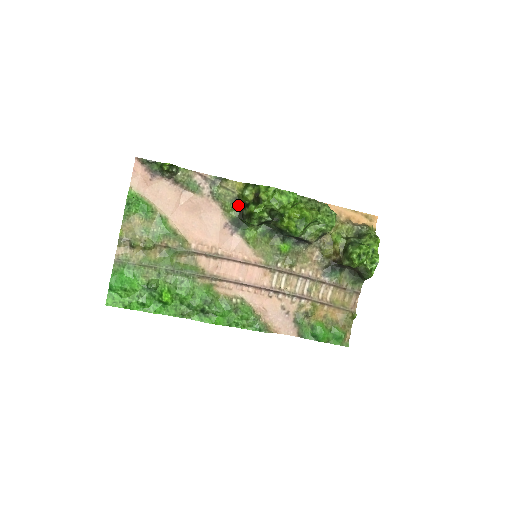
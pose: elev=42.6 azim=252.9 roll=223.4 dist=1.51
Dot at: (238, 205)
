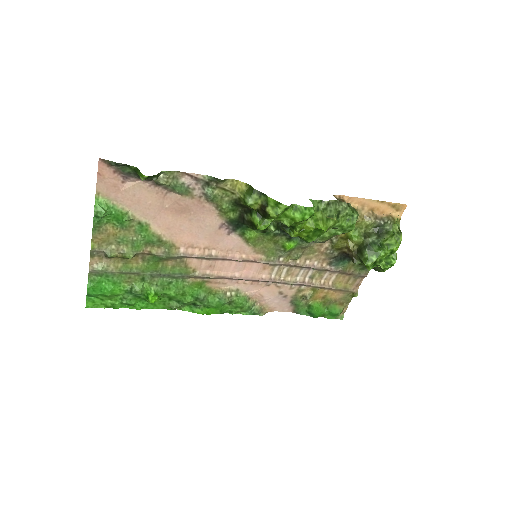
Dot at: (238, 207)
